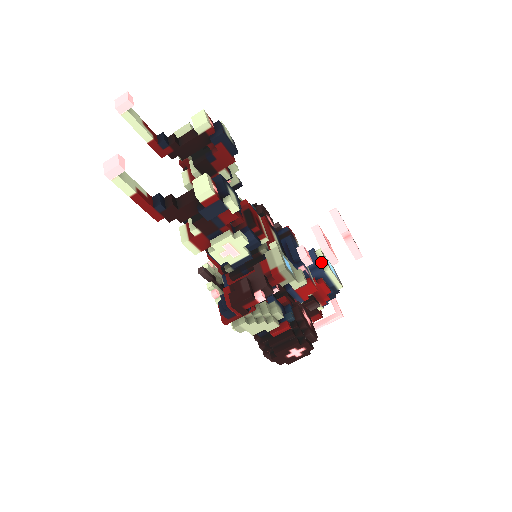
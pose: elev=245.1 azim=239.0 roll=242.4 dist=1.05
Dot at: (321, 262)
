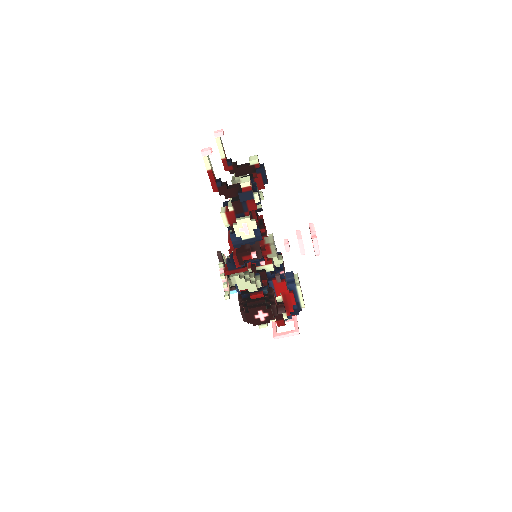
Dot at: (295, 279)
